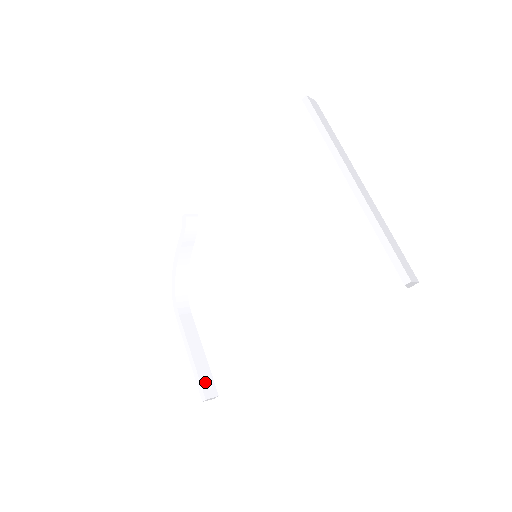
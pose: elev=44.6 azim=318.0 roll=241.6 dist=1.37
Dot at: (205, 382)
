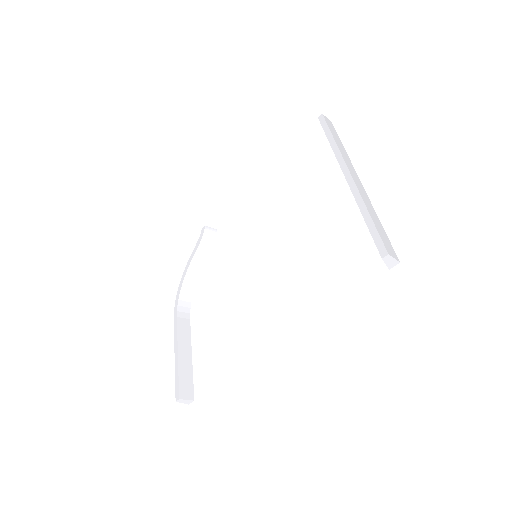
Dot at: (184, 383)
